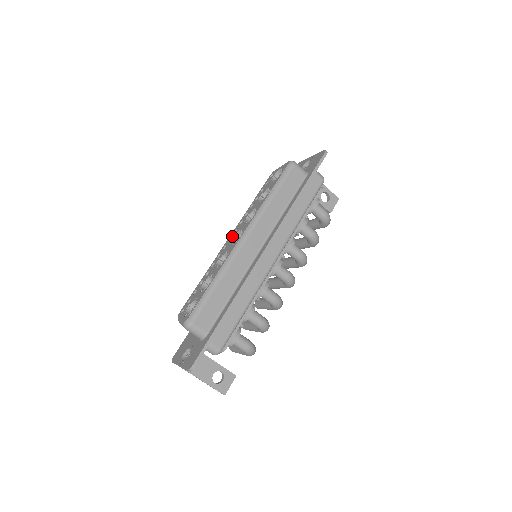
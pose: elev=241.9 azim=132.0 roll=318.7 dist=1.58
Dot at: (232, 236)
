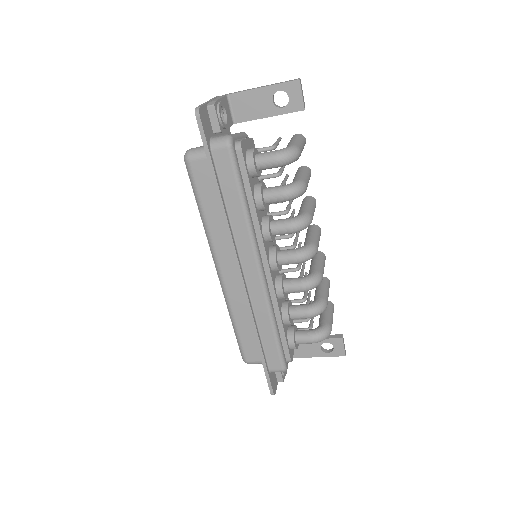
Dot at: occluded
